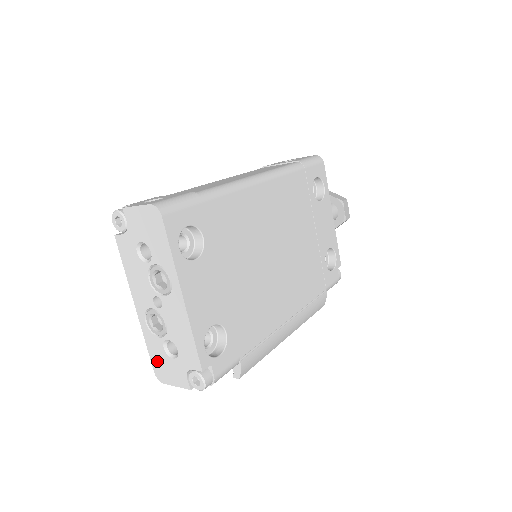
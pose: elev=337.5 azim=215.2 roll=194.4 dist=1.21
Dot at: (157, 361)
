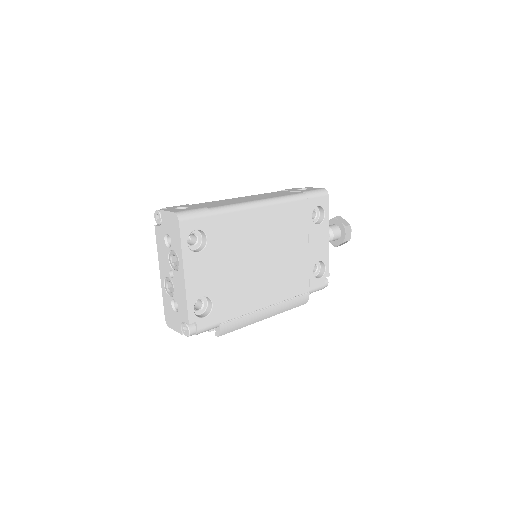
Dot at: (167, 311)
